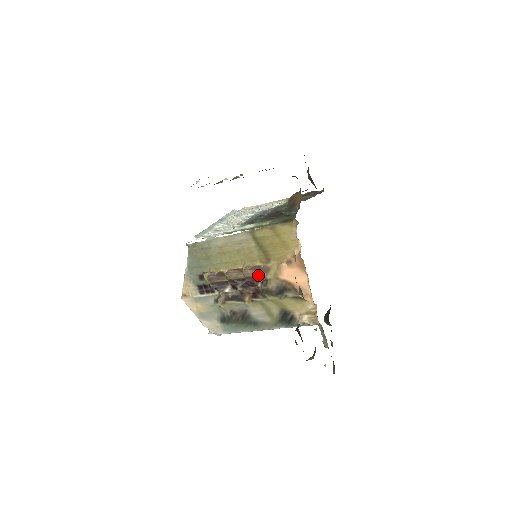
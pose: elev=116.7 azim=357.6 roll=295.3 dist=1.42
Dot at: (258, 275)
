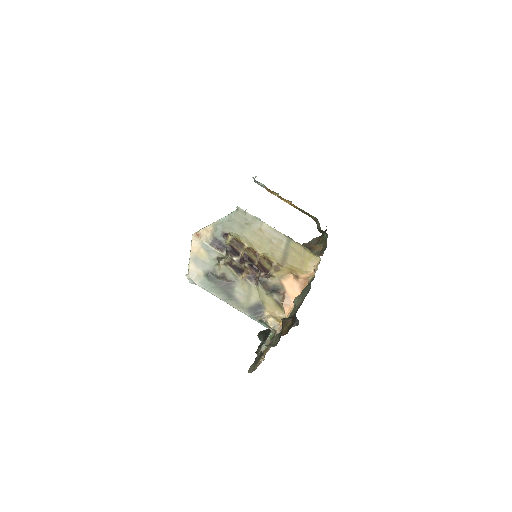
Dot at: (267, 267)
